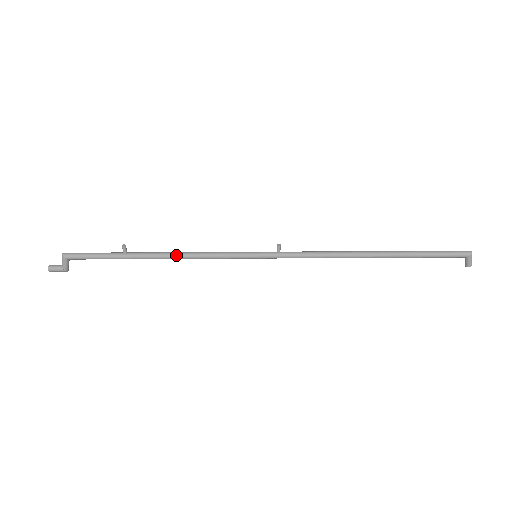
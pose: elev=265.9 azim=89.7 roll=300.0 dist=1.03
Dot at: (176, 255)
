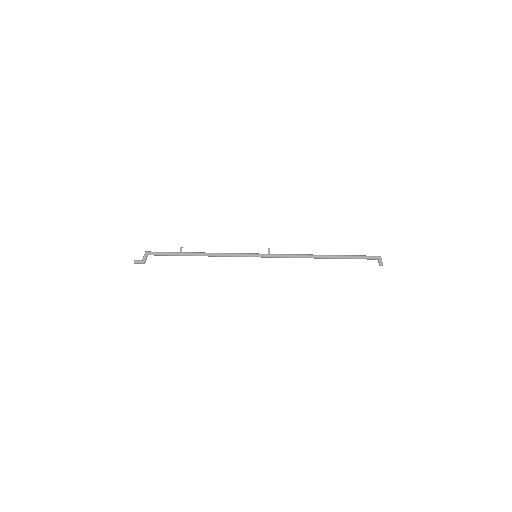
Dot at: (210, 253)
